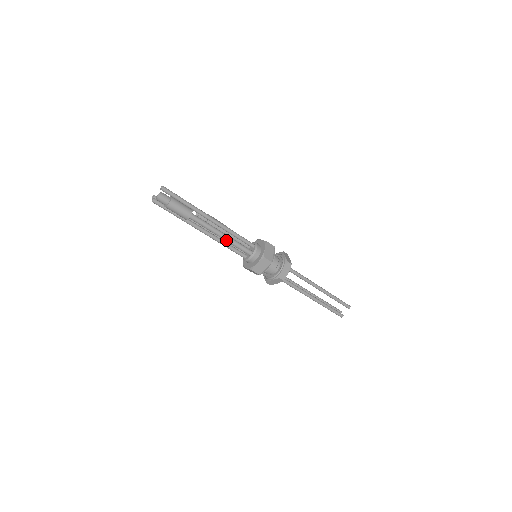
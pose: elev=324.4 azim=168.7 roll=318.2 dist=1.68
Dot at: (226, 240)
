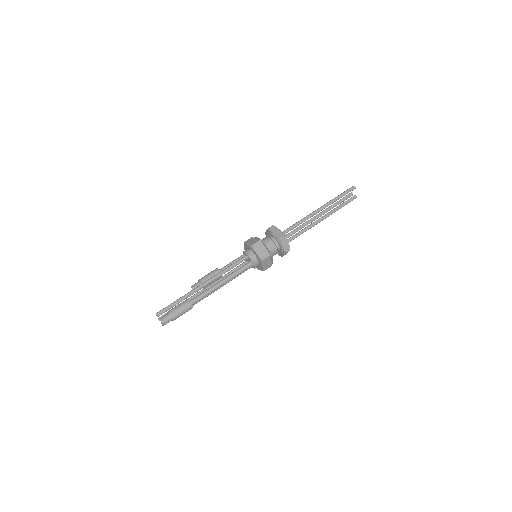
Dot at: occluded
